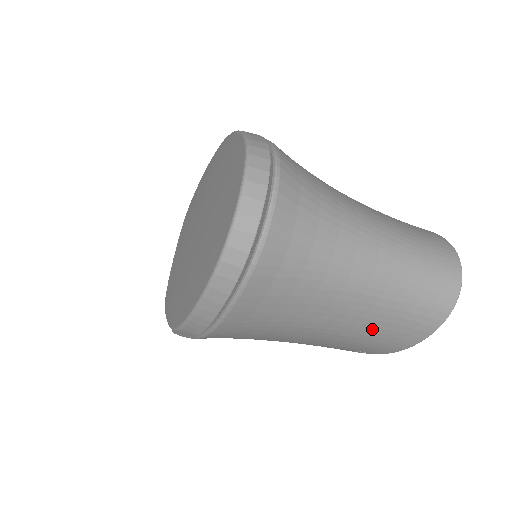
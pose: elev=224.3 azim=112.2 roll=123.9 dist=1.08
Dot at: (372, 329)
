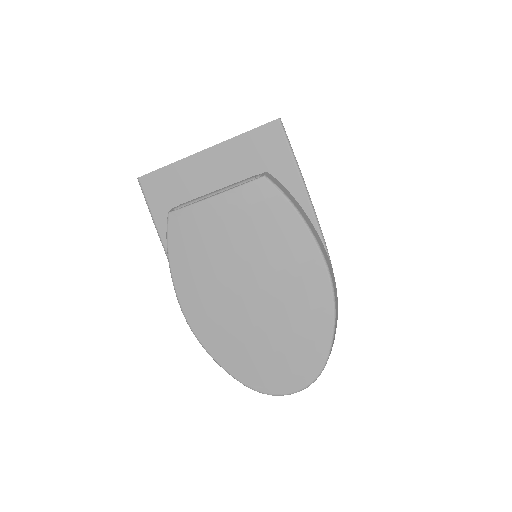
Dot at: occluded
